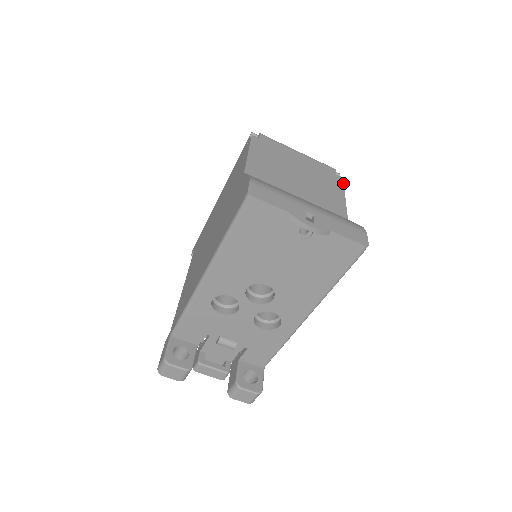
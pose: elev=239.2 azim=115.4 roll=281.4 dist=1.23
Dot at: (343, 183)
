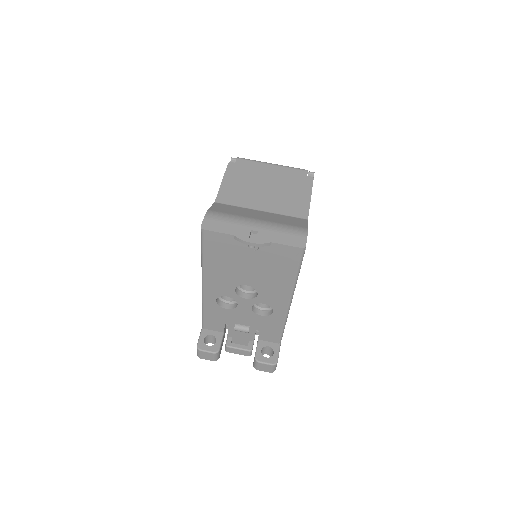
Dot at: (312, 183)
